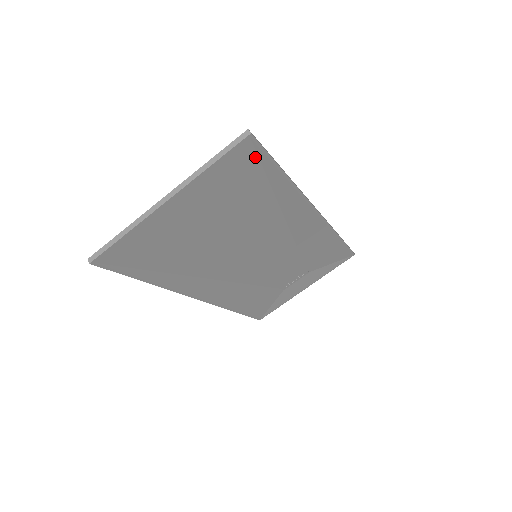
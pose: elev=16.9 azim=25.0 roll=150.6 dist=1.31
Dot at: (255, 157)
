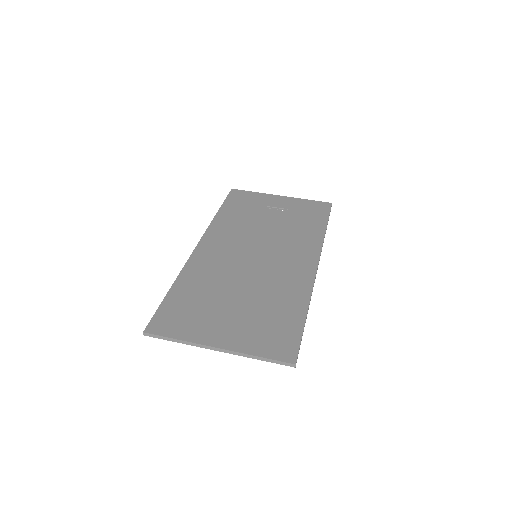
Dot at: (291, 347)
